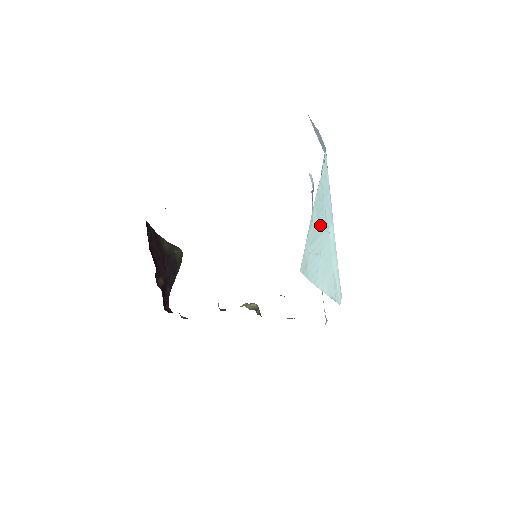
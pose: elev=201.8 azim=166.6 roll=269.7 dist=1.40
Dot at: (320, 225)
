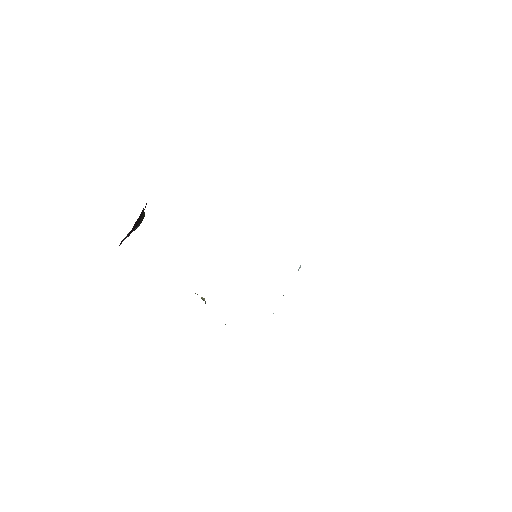
Dot at: occluded
